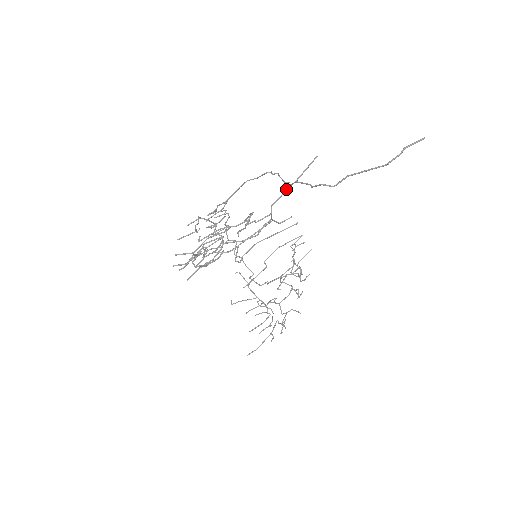
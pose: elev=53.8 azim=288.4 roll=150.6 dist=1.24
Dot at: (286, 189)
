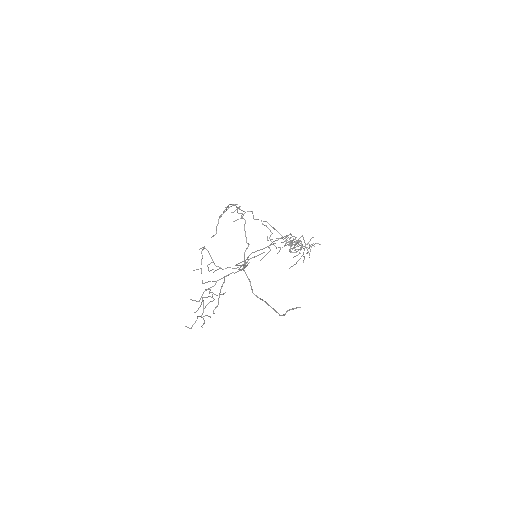
Dot at: (242, 265)
